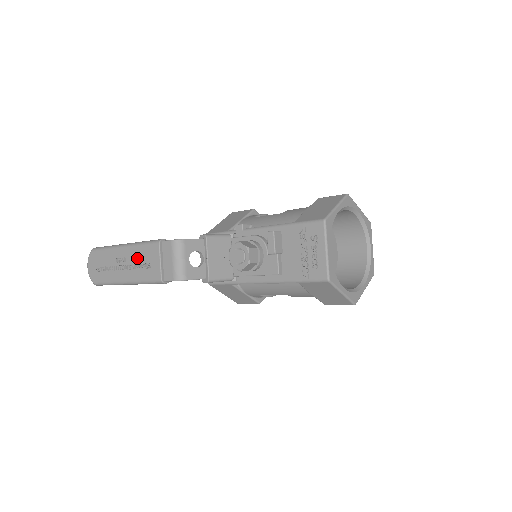
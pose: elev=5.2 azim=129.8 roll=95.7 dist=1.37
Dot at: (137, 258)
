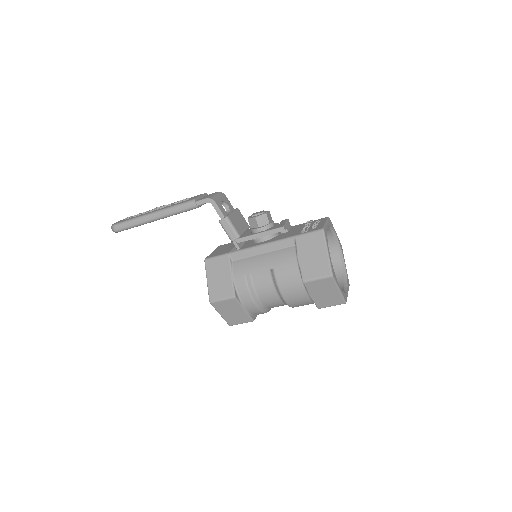
Dot at: occluded
